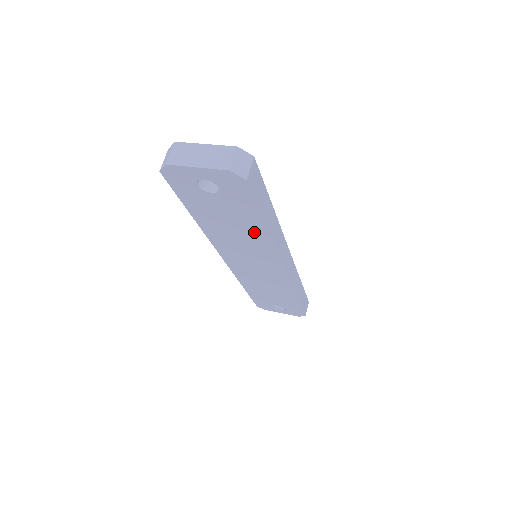
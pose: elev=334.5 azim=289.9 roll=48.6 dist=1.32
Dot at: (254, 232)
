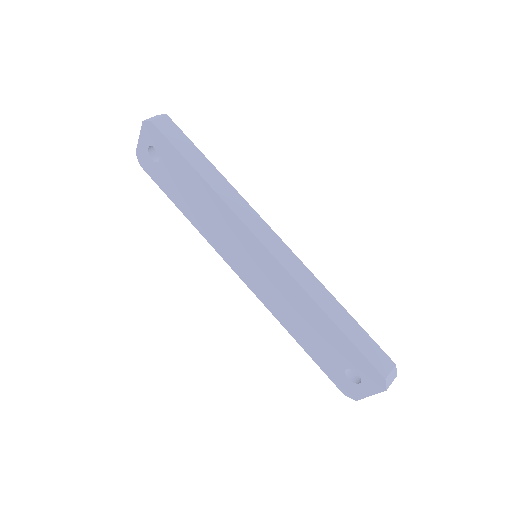
Dot at: (203, 192)
